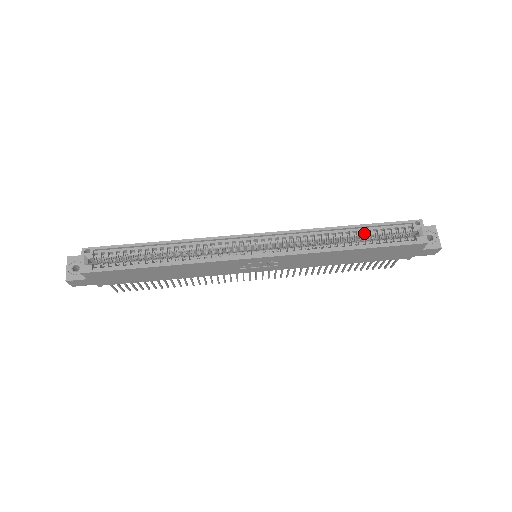
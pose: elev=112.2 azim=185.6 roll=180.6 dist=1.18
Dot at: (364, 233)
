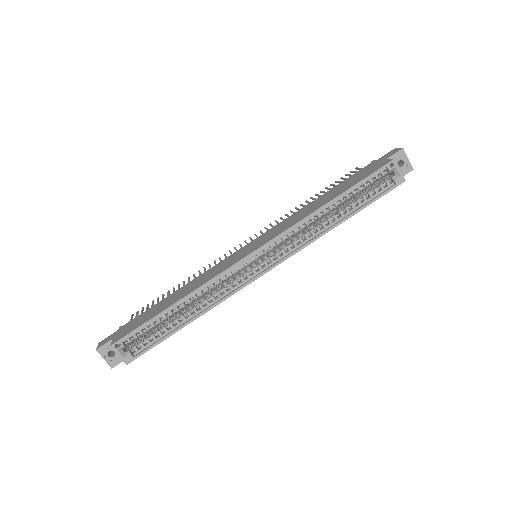
Dot at: (347, 198)
